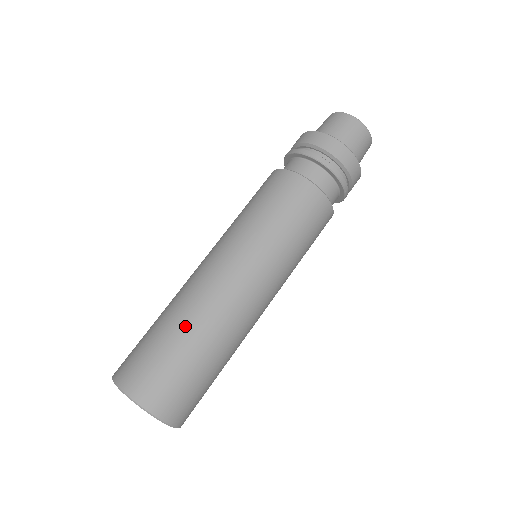
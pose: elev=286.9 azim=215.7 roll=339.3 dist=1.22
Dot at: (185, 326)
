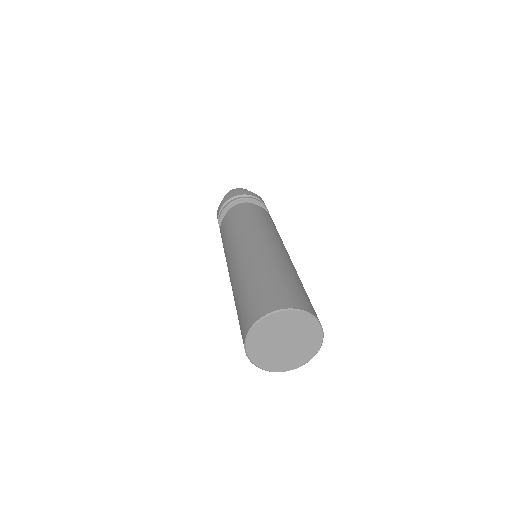
Dot at: (245, 280)
